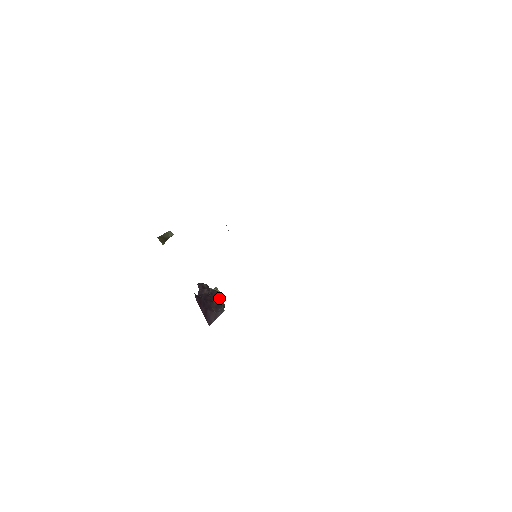
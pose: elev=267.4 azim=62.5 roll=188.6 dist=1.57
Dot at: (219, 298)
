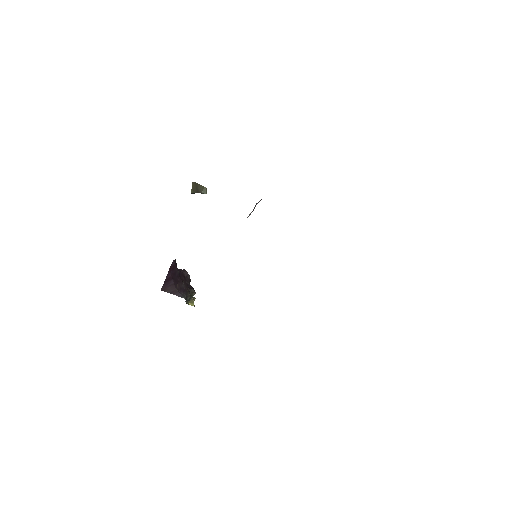
Dot at: (190, 290)
